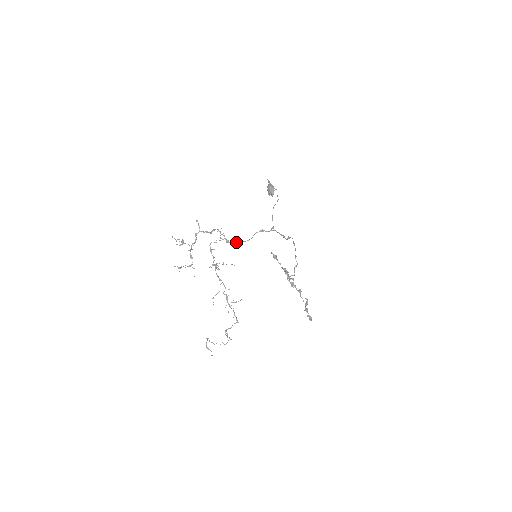
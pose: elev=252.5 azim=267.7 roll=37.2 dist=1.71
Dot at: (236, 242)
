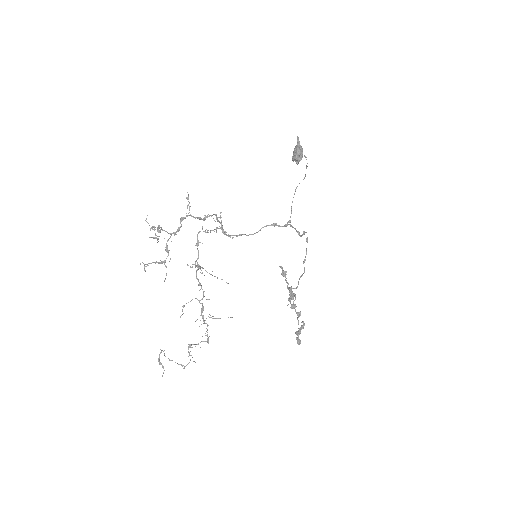
Dot at: (235, 235)
